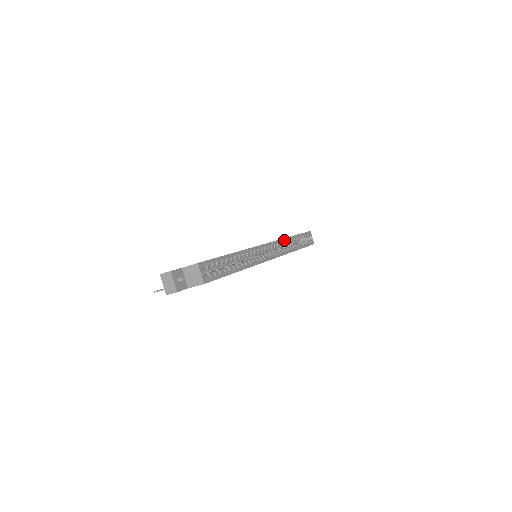
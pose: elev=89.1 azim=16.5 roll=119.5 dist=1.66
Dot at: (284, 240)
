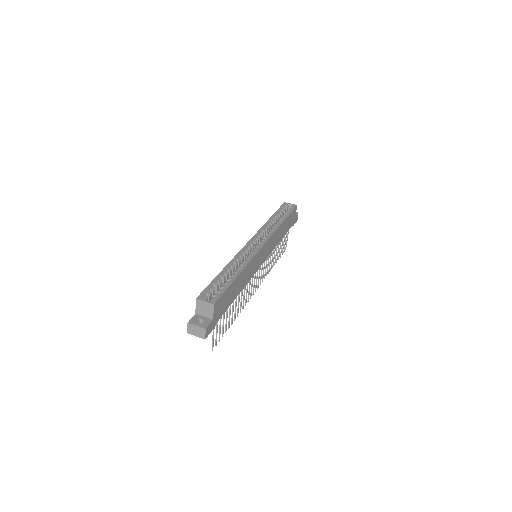
Dot at: (264, 226)
